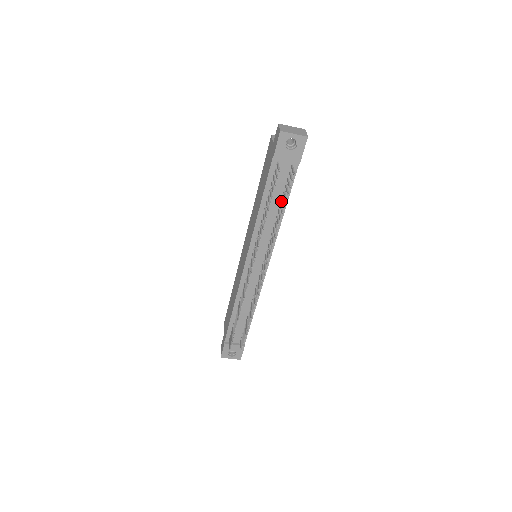
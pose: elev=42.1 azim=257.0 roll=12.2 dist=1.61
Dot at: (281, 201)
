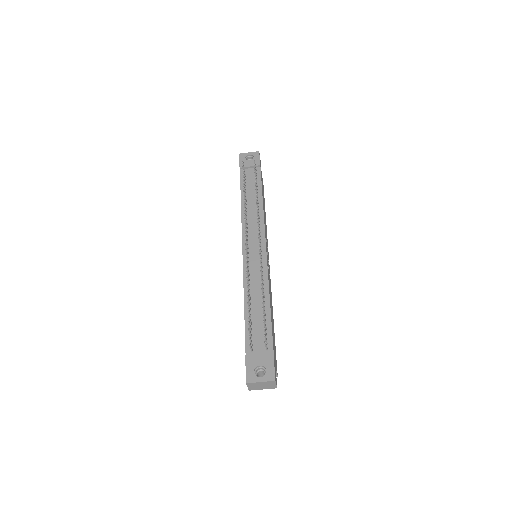
Dot at: (257, 193)
